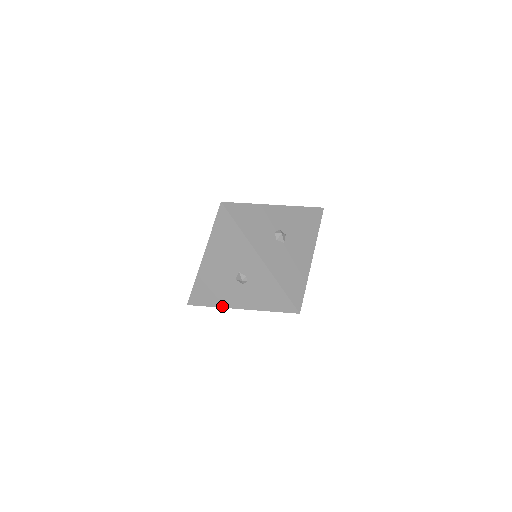
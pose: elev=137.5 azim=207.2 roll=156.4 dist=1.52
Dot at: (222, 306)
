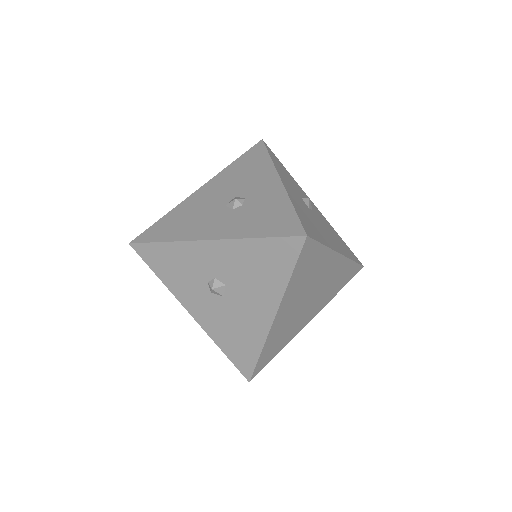
Dot at: occluded
